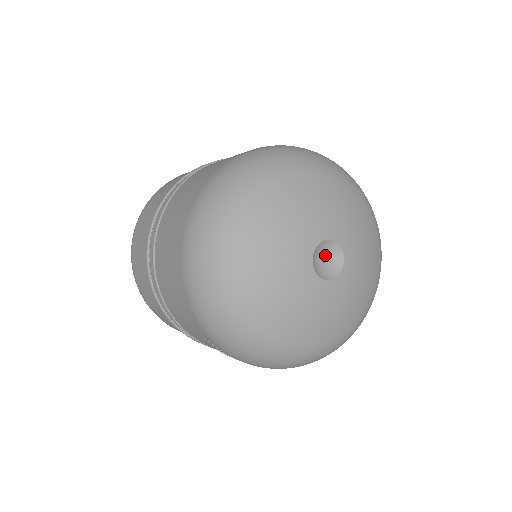
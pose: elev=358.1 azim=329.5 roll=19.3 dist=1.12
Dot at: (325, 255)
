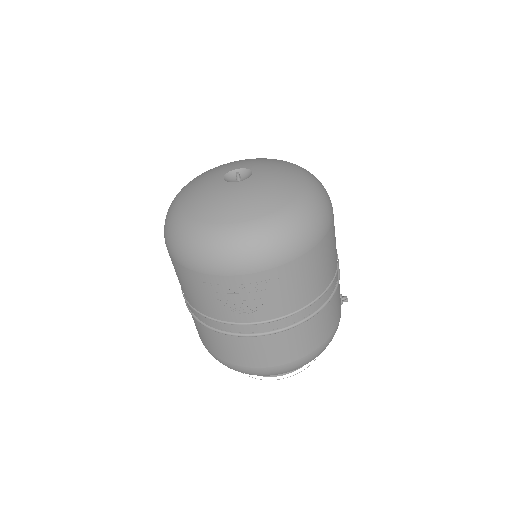
Dot at: (239, 178)
